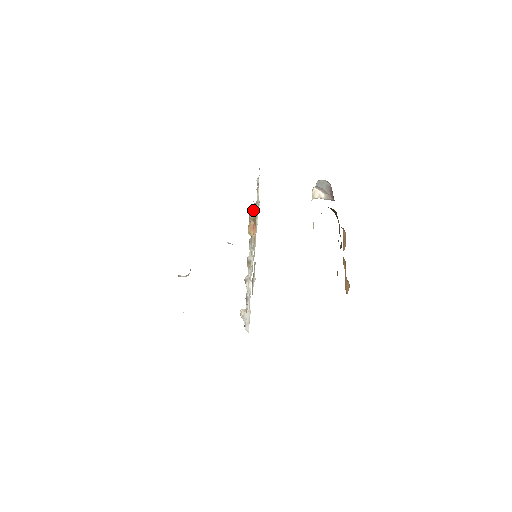
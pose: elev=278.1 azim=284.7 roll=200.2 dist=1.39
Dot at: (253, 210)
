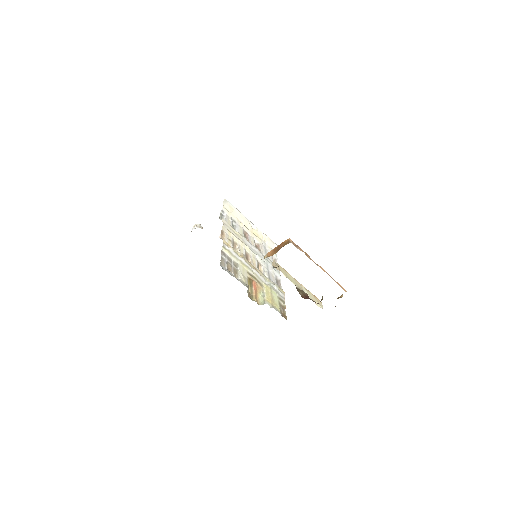
Dot at: (248, 290)
